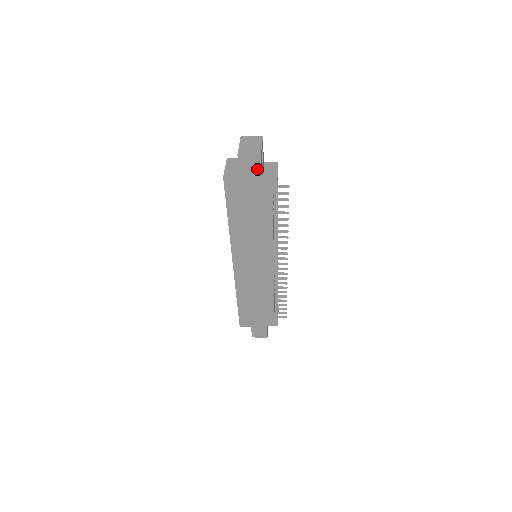
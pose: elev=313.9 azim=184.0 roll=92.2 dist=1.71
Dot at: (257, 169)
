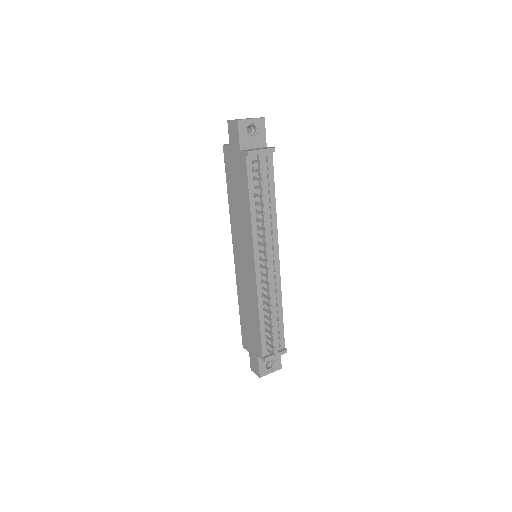
Dot at: (237, 136)
